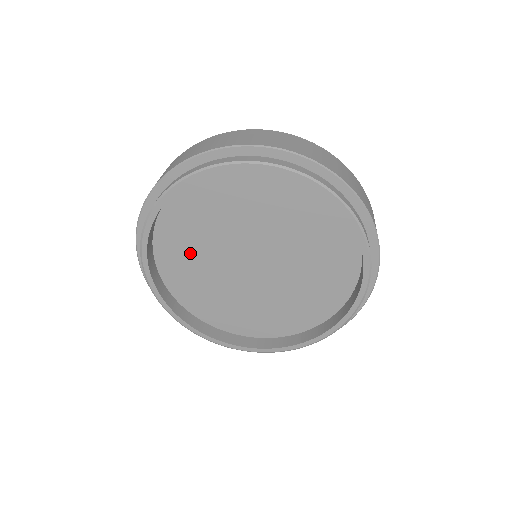
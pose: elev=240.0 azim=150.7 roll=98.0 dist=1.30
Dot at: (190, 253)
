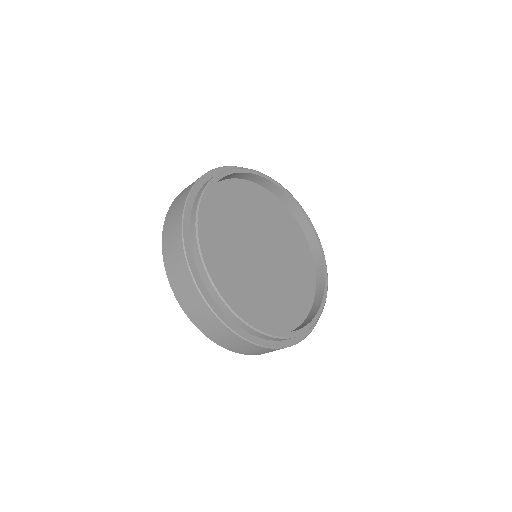
Dot at: (224, 221)
